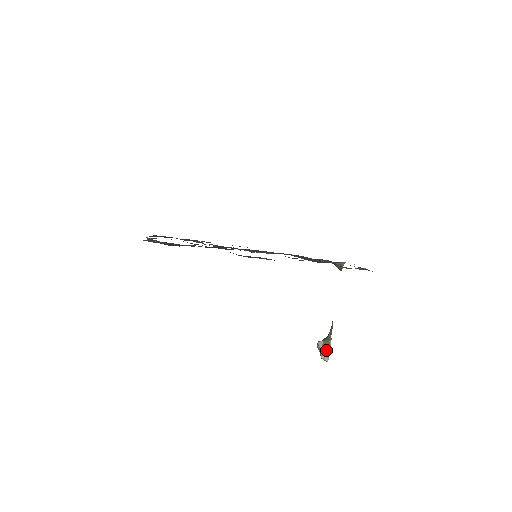
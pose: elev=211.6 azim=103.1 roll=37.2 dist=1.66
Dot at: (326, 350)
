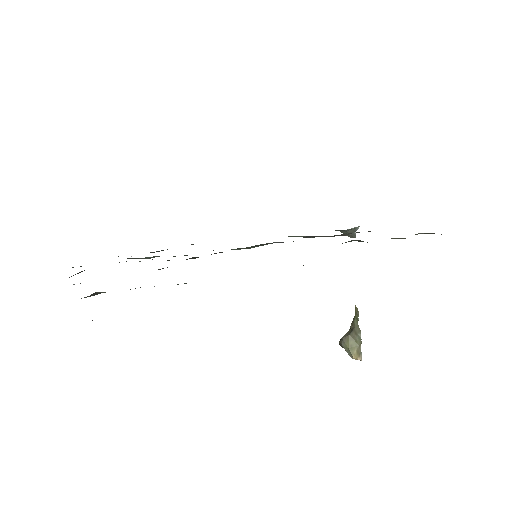
Dot at: (356, 346)
